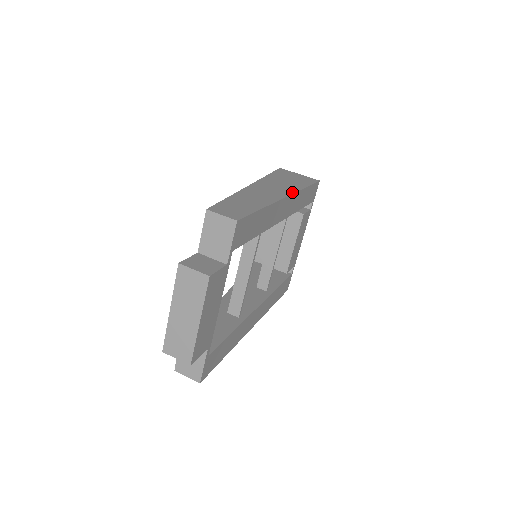
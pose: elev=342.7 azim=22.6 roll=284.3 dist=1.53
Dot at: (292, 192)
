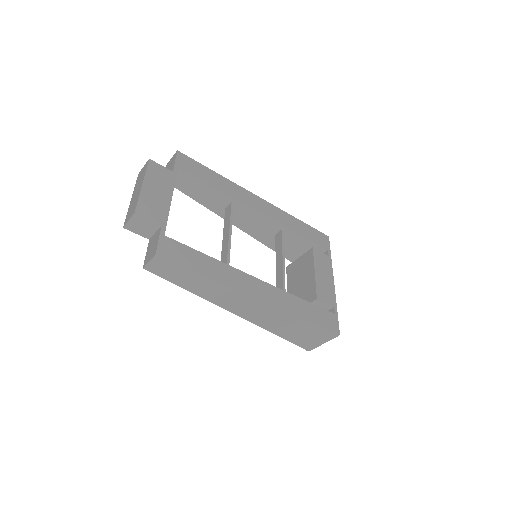
Dot at: (270, 205)
